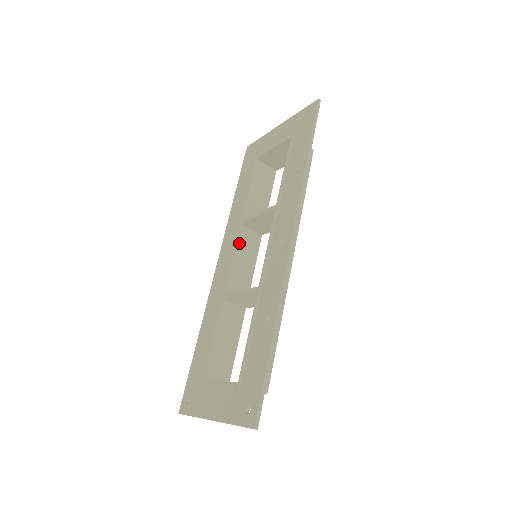
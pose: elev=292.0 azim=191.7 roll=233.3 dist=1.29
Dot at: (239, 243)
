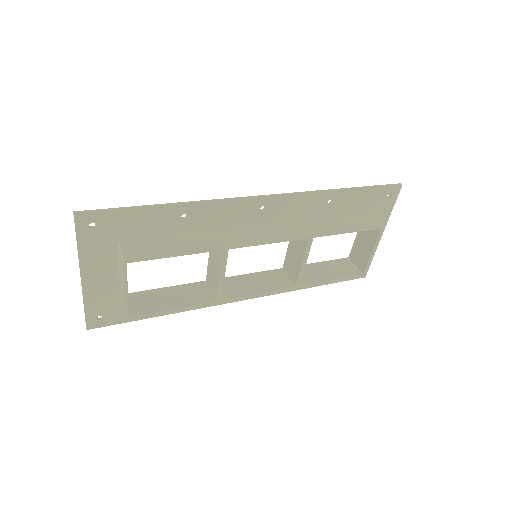
Dot at: (266, 274)
